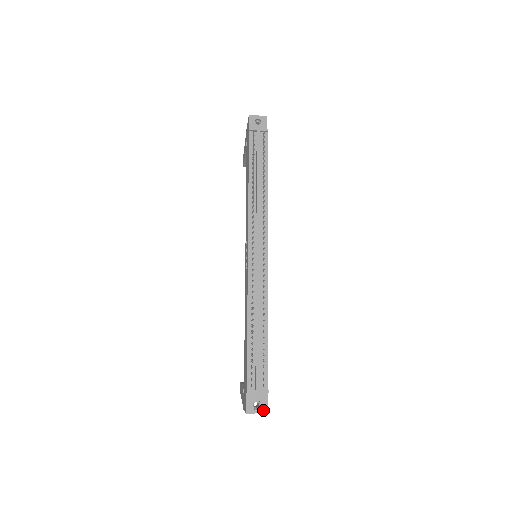
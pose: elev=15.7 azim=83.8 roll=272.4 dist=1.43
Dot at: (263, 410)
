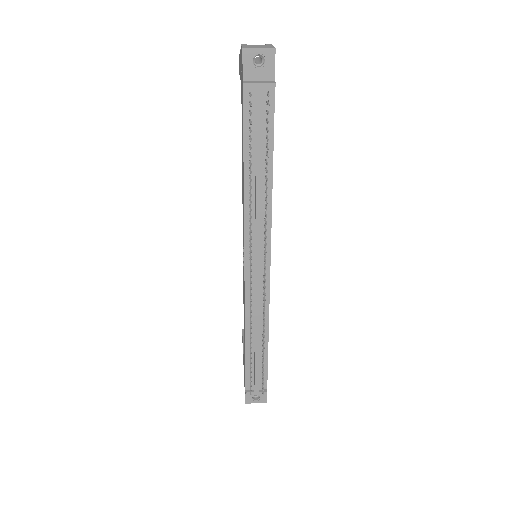
Dot at: (262, 401)
